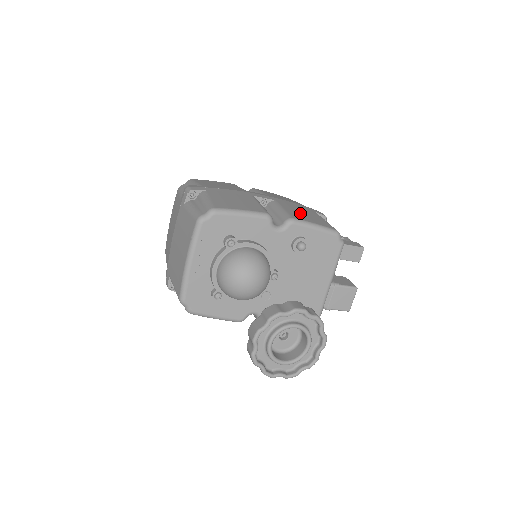
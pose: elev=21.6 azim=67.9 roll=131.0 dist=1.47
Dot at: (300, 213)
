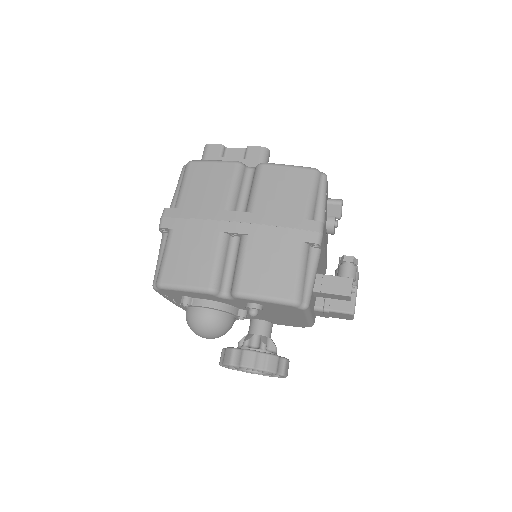
Dot at: (261, 268)
